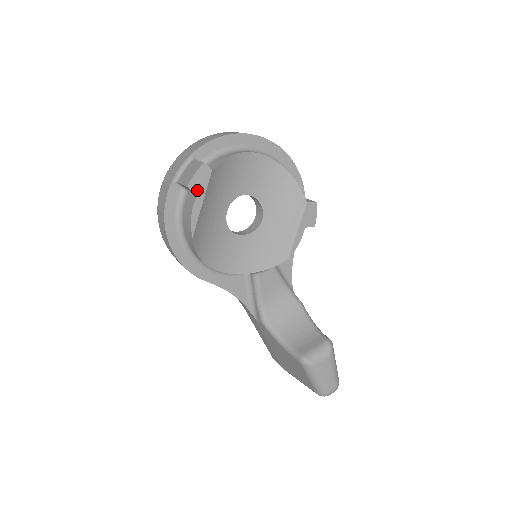
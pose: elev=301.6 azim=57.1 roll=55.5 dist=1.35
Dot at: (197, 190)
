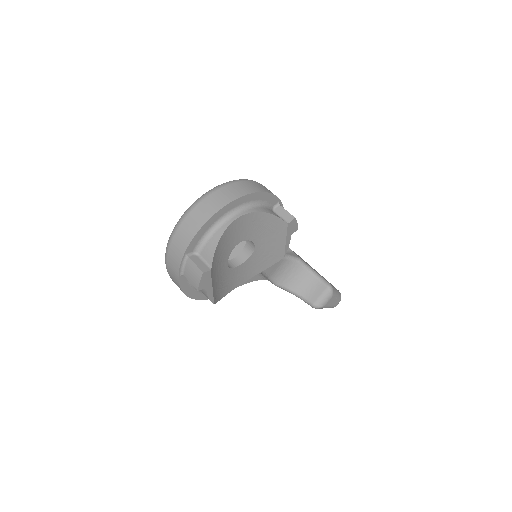
Dot at: (205, 286)
